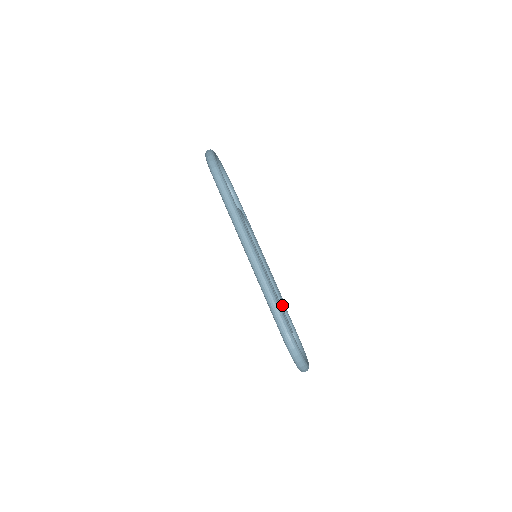
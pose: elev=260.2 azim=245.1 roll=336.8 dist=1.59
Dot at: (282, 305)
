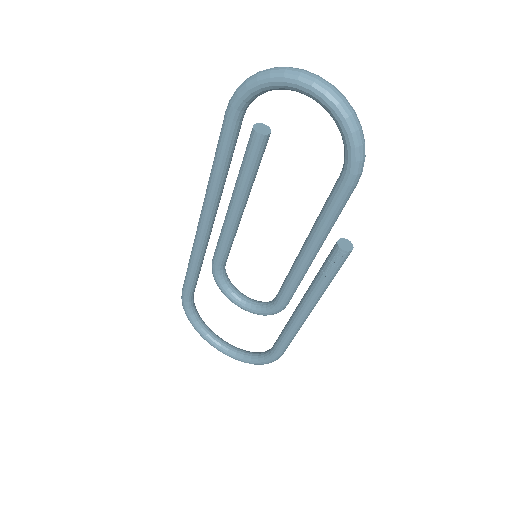
Dot at: occluded
